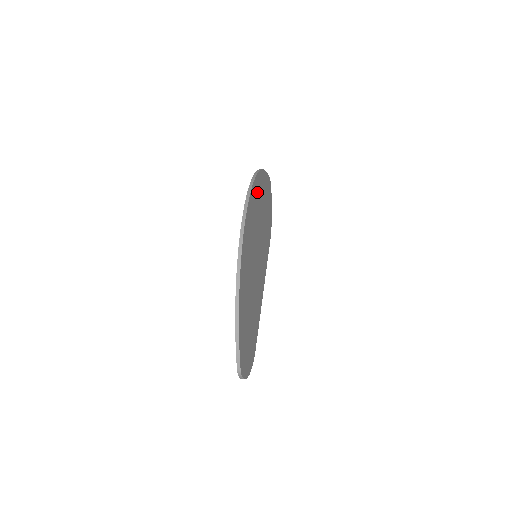
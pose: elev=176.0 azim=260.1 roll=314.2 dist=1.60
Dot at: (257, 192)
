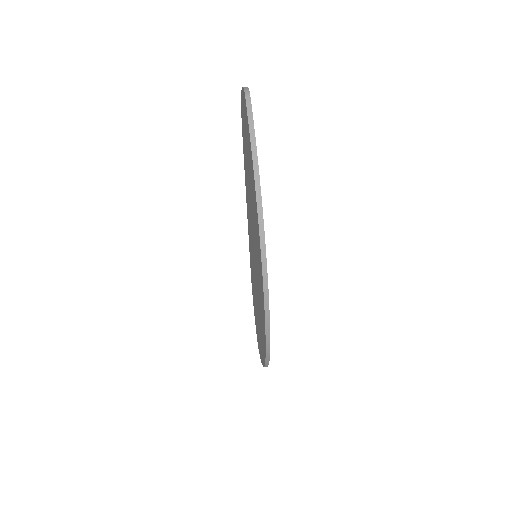
Dot at: occluded
